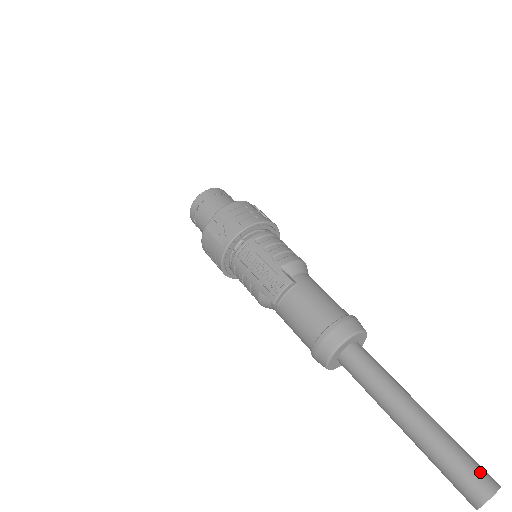
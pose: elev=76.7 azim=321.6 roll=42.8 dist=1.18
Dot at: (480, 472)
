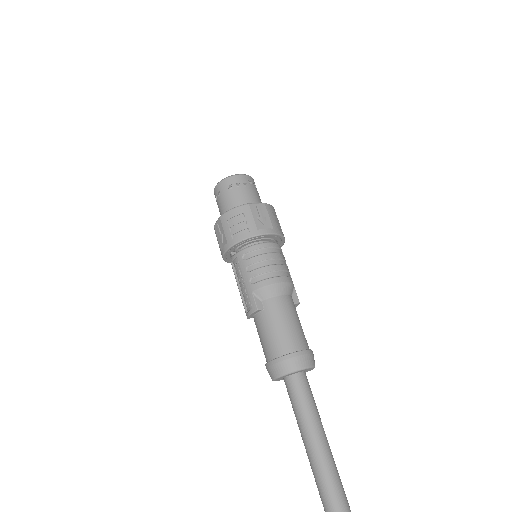
Dot at: (337, 511)
